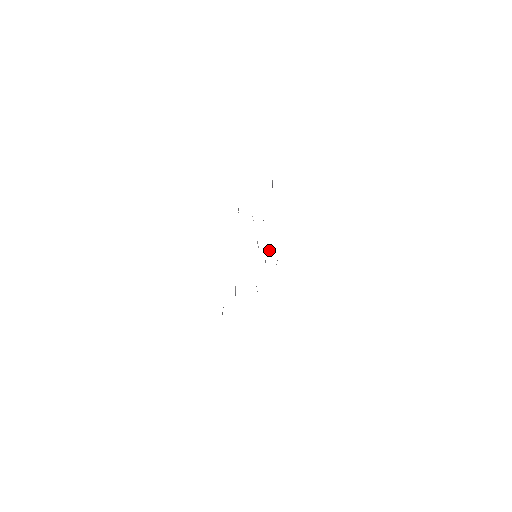
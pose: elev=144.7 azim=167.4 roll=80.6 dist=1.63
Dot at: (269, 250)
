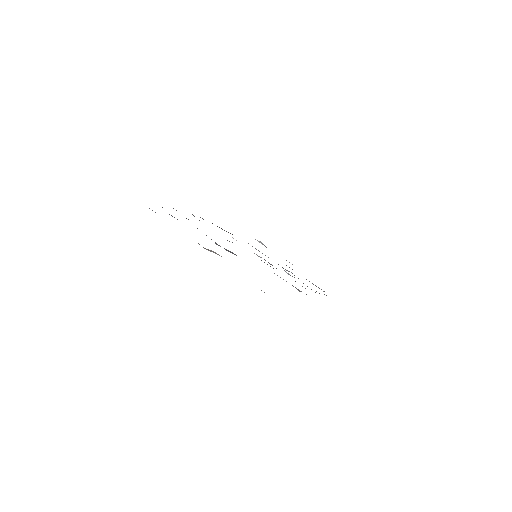
Dot at: occluded
